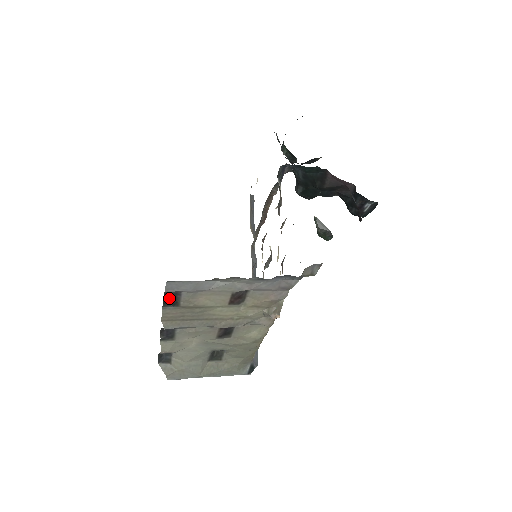
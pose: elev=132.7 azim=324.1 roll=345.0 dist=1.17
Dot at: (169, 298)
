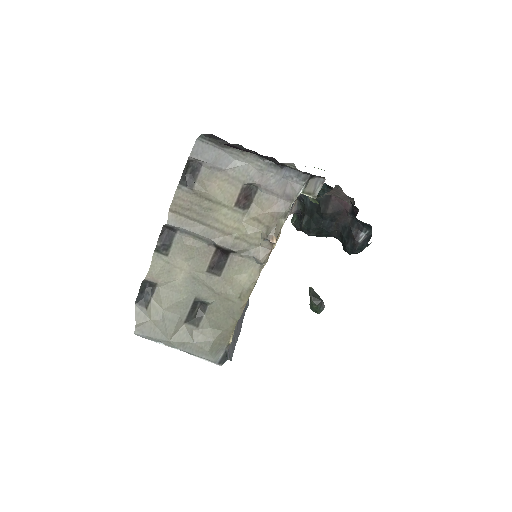
Dot at: (188, 174)
